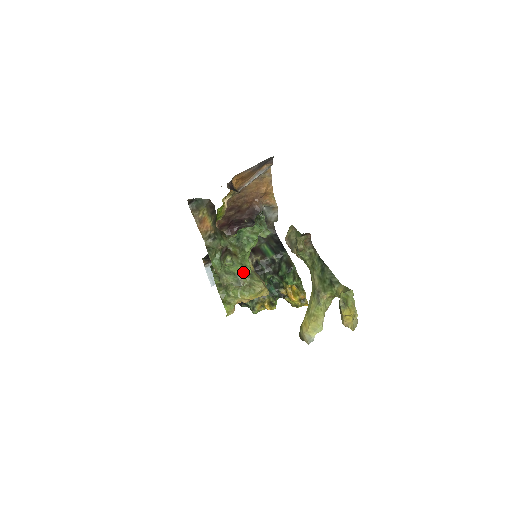
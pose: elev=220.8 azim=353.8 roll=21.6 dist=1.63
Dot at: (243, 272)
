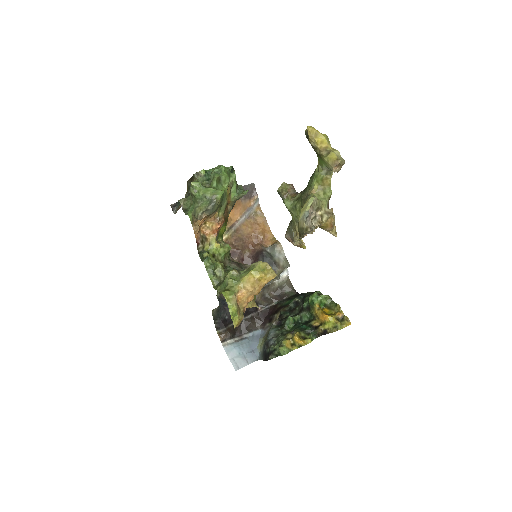
Dot at: (215, 193)
